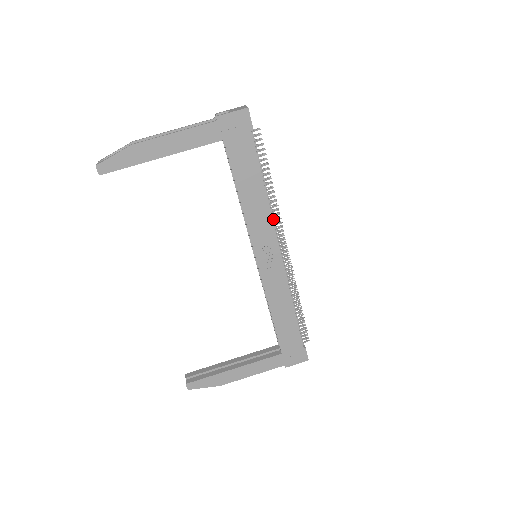
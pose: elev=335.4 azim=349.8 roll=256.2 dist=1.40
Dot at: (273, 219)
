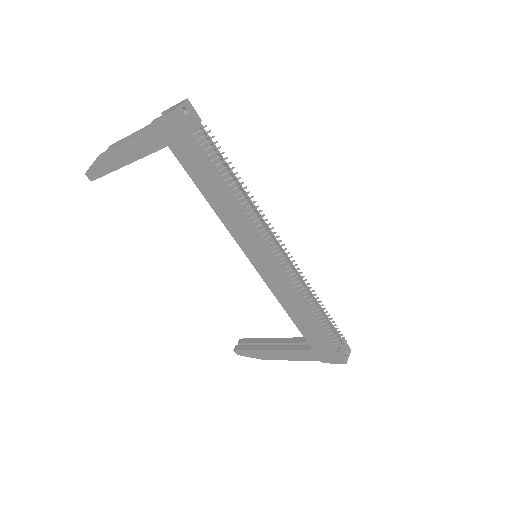
Dot at: (258, 222)
